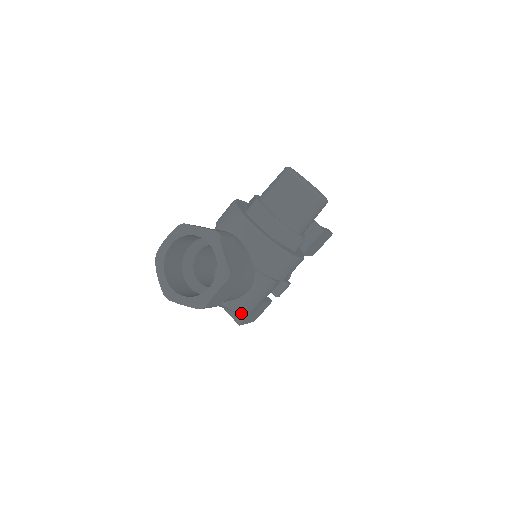
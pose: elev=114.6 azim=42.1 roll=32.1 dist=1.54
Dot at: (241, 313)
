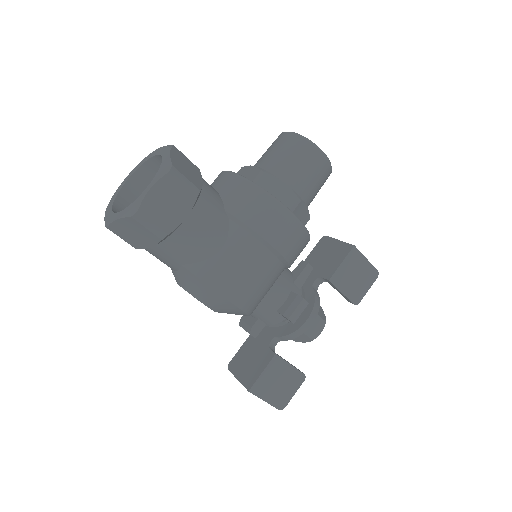
Dot at: (214, 288)
